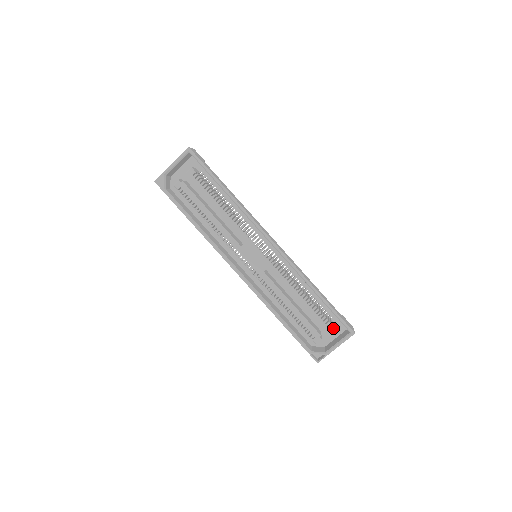
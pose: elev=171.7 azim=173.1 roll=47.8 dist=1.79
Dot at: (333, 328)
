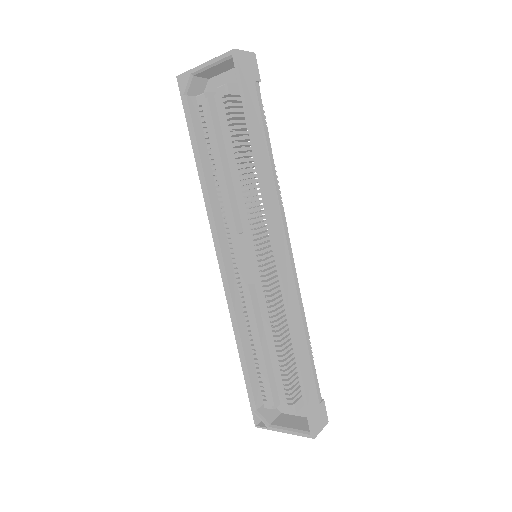
Dot at: (292, 411)
